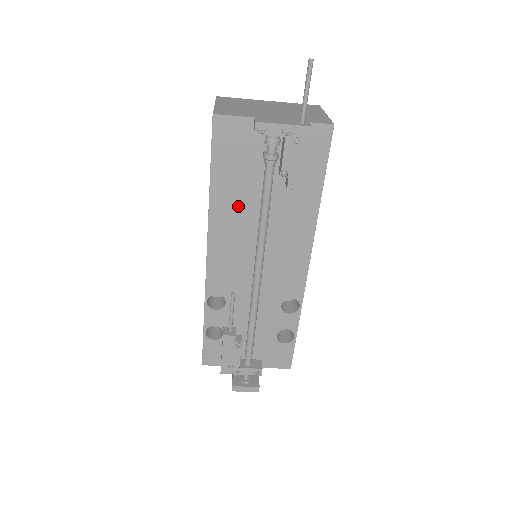
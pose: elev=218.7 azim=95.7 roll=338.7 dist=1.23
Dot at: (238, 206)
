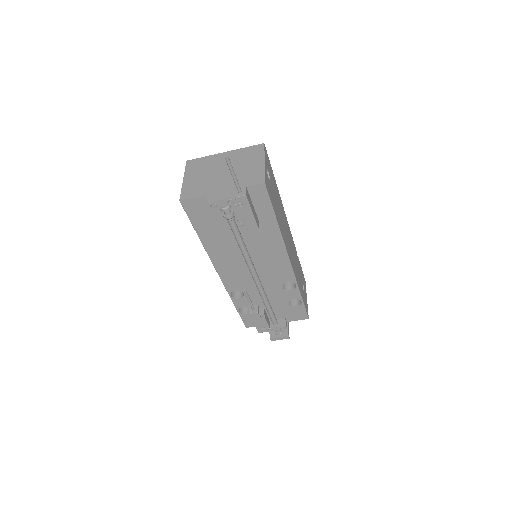
Dot at: (223, 243)
